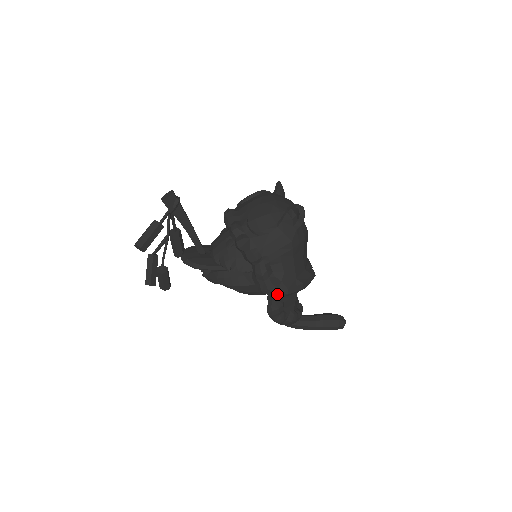
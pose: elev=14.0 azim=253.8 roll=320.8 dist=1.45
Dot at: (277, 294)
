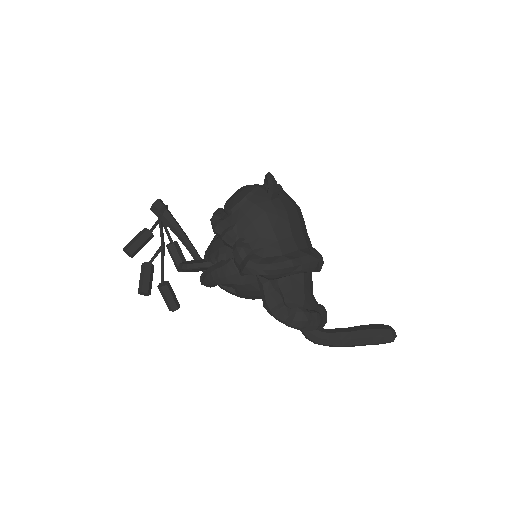
Dot at: (257, 271)
